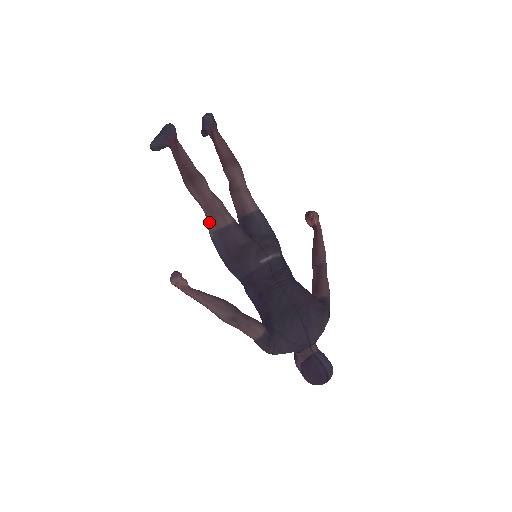
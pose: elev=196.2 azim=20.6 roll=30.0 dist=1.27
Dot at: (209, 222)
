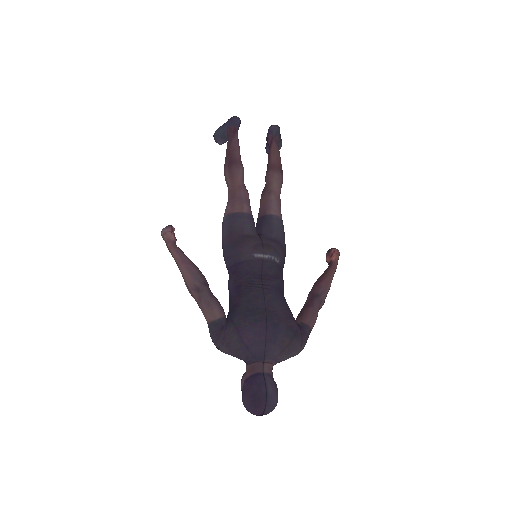
Dot at: (227, 206)
